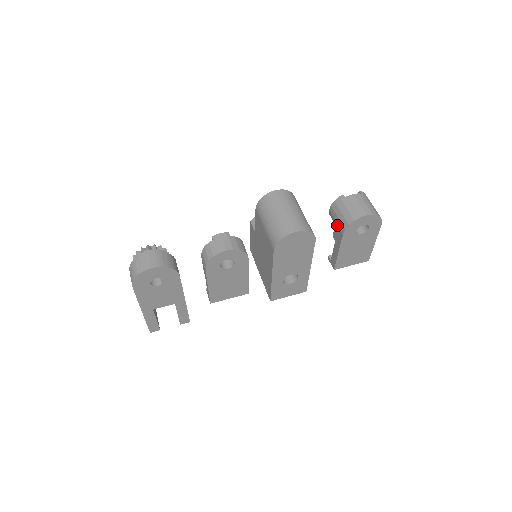
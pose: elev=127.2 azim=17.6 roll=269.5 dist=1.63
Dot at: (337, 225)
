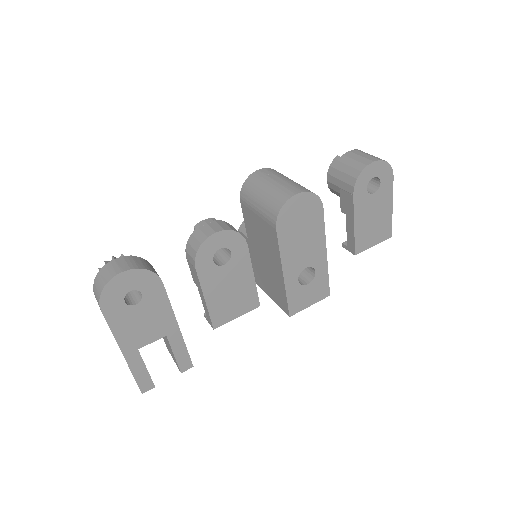
Dot at: (342, 190)
